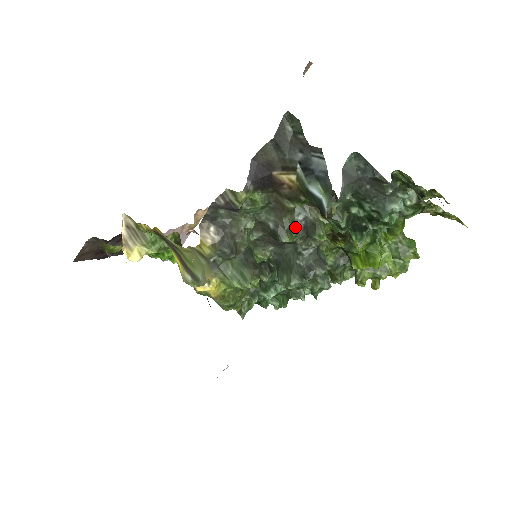
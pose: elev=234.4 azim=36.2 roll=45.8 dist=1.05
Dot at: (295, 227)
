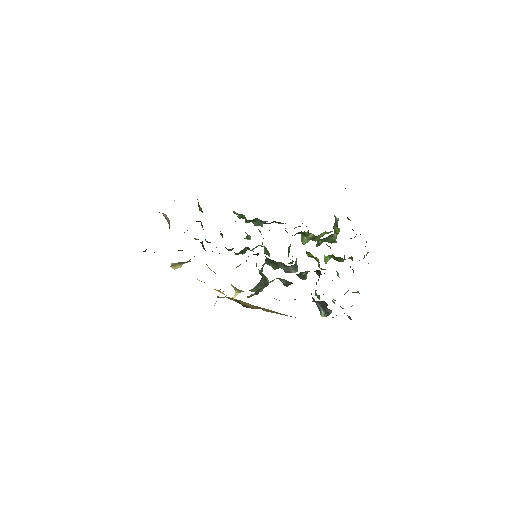
Dot at: occluded
